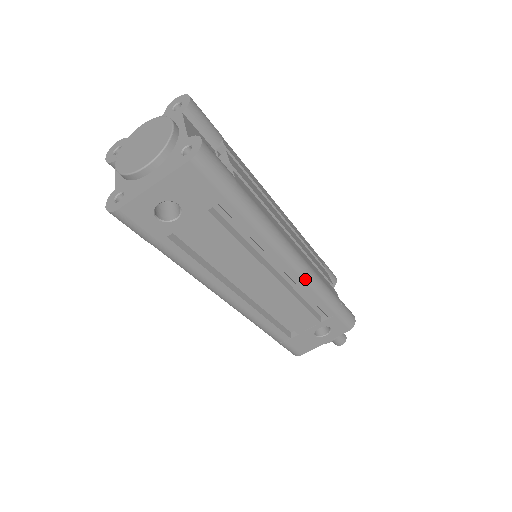
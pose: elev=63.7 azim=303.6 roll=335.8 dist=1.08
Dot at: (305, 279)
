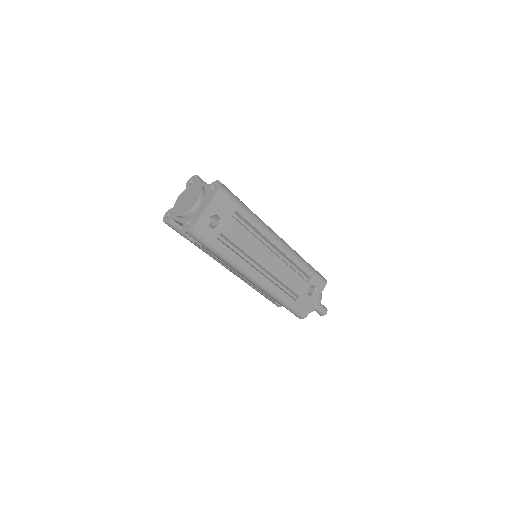
Dot at: (289, 251)
